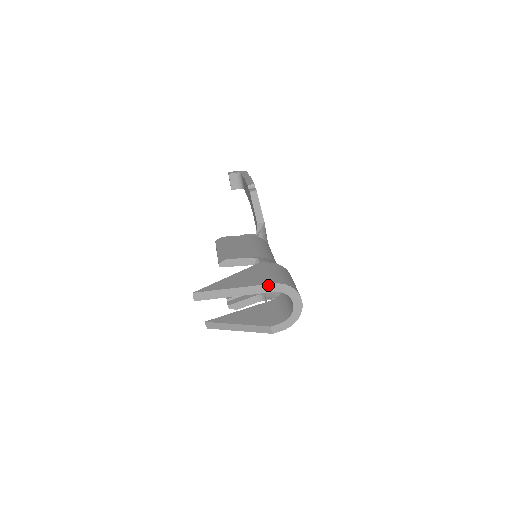
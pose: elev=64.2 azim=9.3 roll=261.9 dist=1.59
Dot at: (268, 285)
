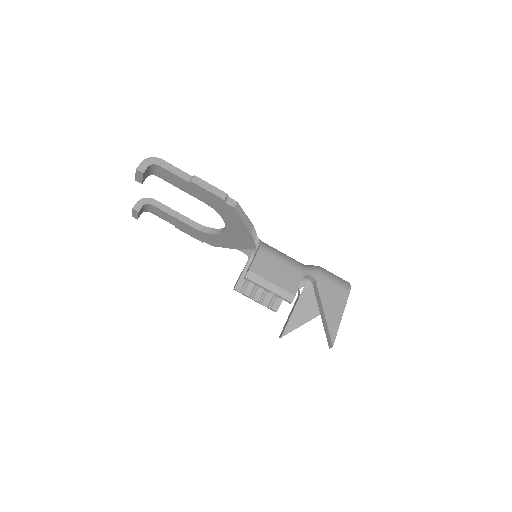
Dot at: occluded
